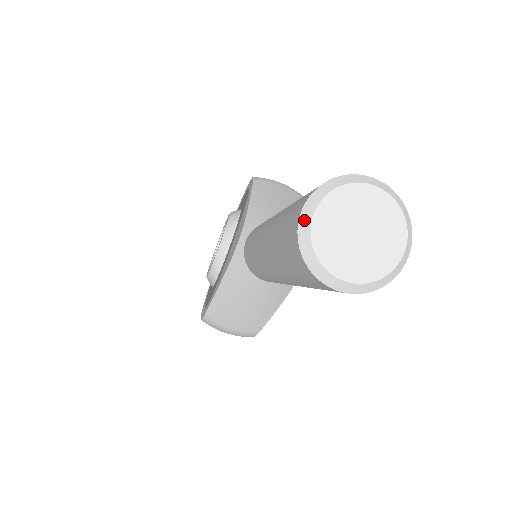
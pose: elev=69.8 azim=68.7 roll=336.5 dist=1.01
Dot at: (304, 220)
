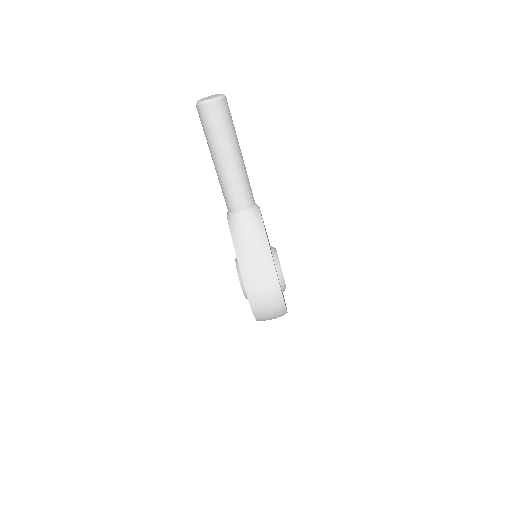
Dot at: (196, 103)
